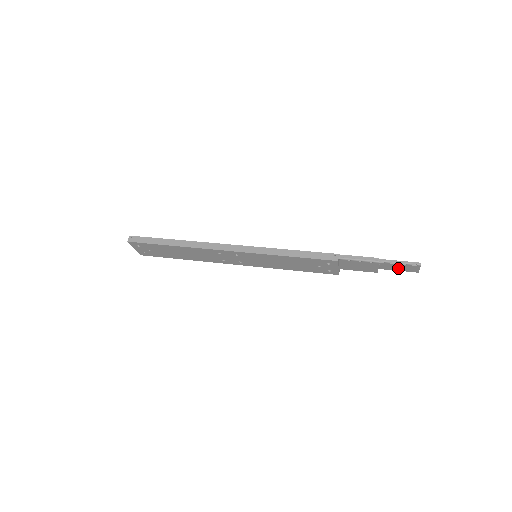
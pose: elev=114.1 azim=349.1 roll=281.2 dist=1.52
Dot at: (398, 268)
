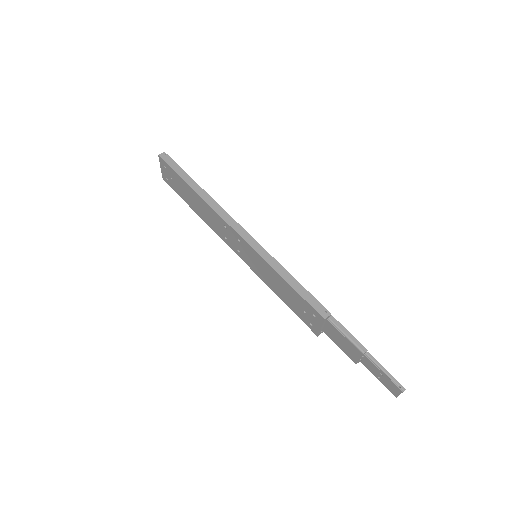
Dot at: (379, 376)
